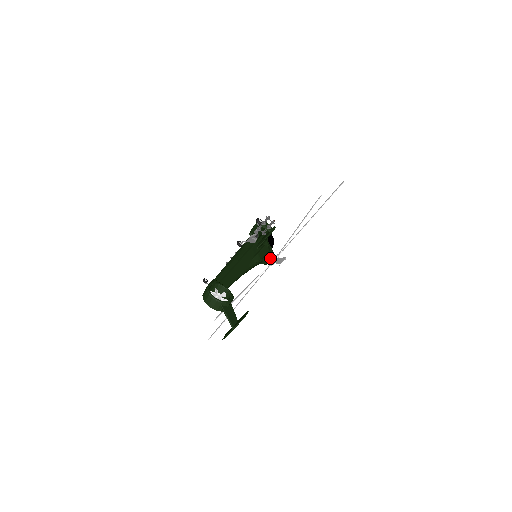
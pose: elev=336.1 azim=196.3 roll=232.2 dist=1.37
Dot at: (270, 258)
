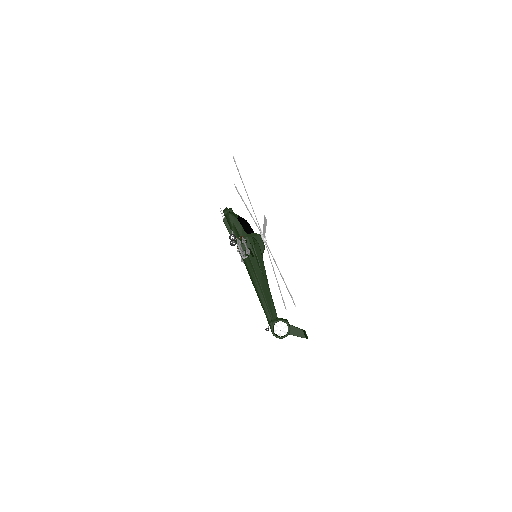
Dot at: (262, 245)
